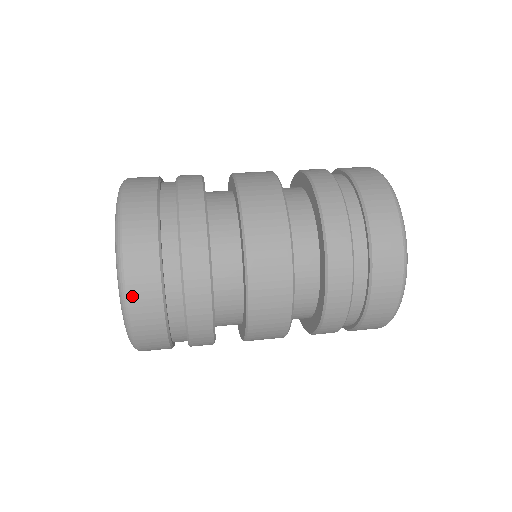
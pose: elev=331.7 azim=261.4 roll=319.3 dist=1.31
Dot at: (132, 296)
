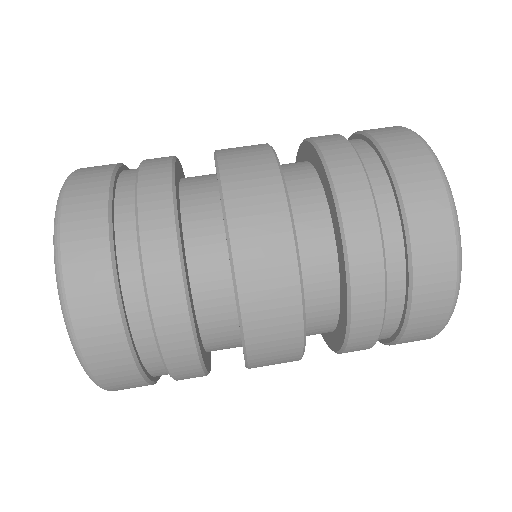
Dot at: (102, 377)
